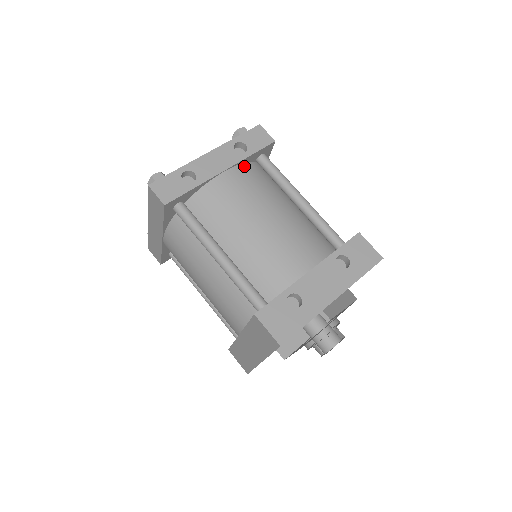
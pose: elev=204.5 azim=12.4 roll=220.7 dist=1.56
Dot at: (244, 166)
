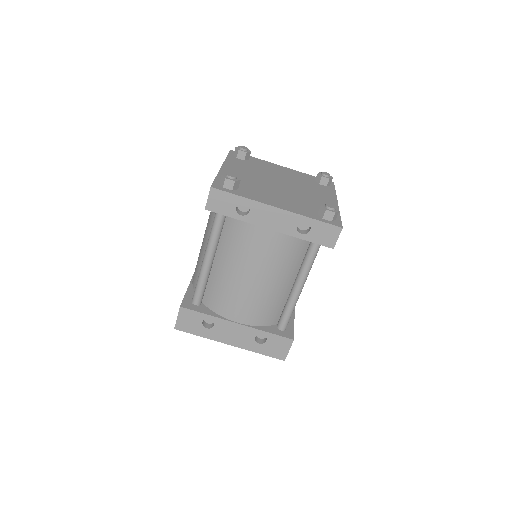
Dot at: (291, 237)
